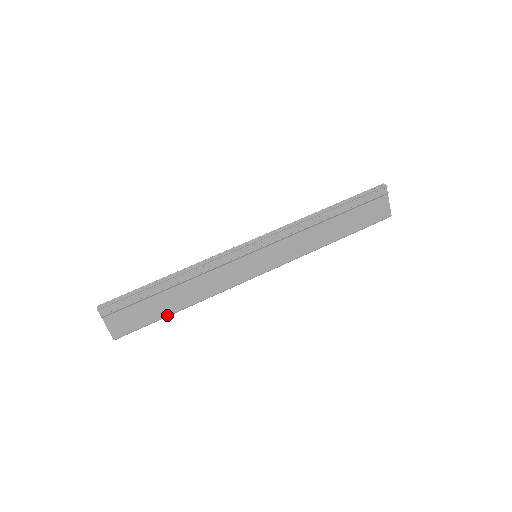
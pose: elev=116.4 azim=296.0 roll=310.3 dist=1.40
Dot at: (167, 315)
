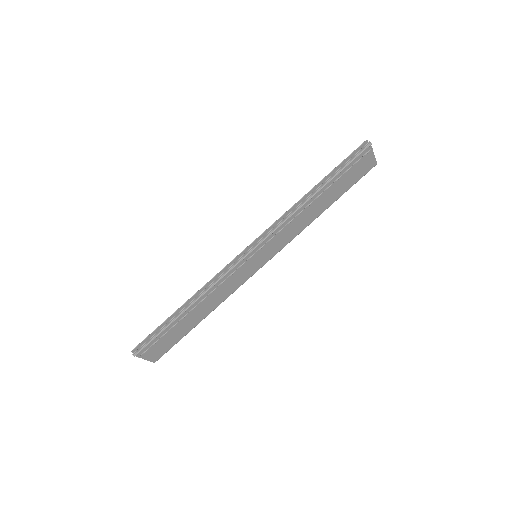
Dot at: occluded
